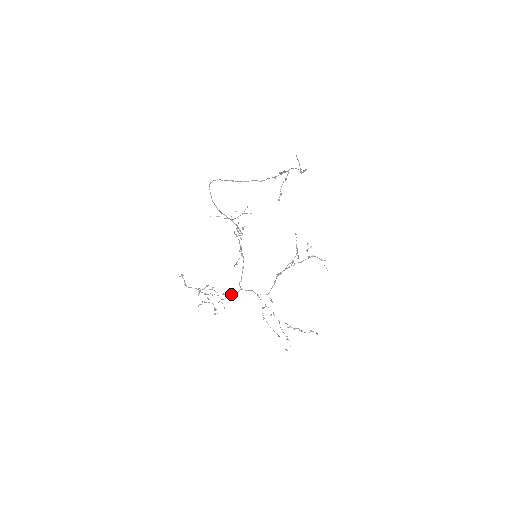
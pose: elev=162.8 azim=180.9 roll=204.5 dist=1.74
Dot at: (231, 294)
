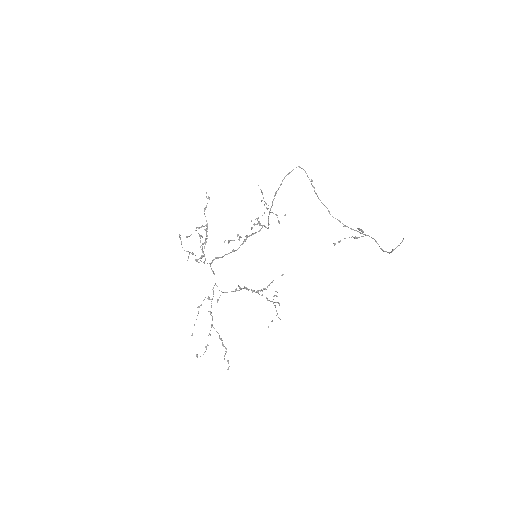
Dot at: occluded
